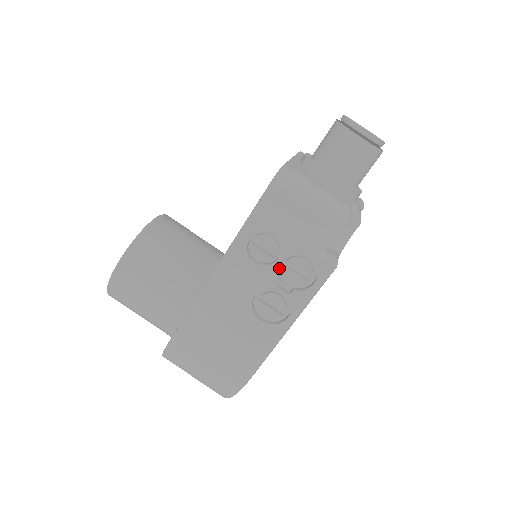
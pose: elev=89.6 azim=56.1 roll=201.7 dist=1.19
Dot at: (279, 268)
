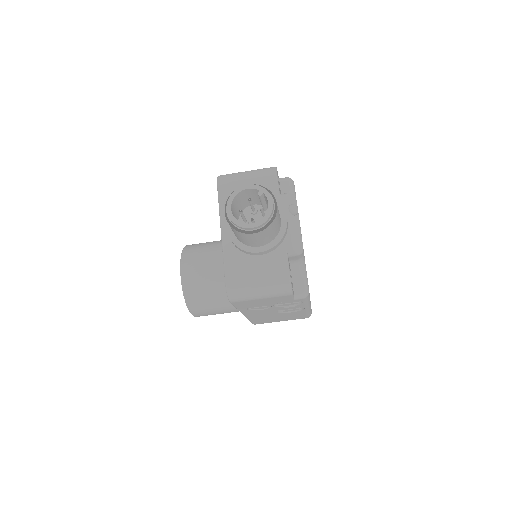
Dot at: occluded
